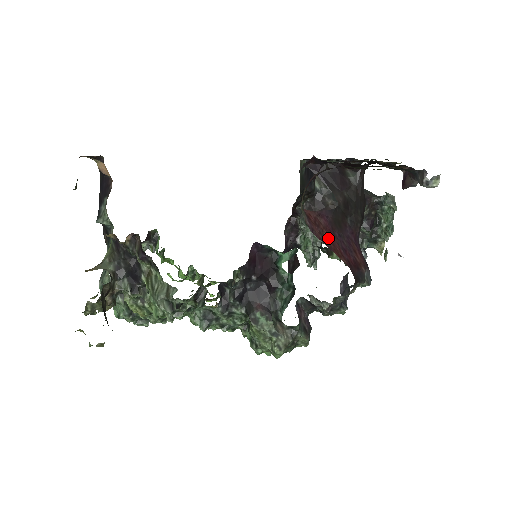
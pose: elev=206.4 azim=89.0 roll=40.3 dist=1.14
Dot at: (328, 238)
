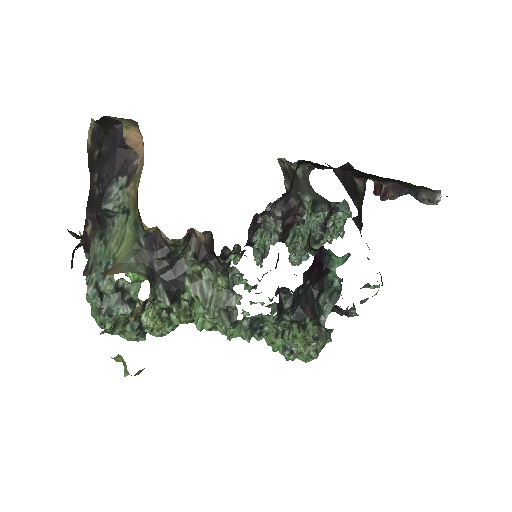
Dot at: occluded
